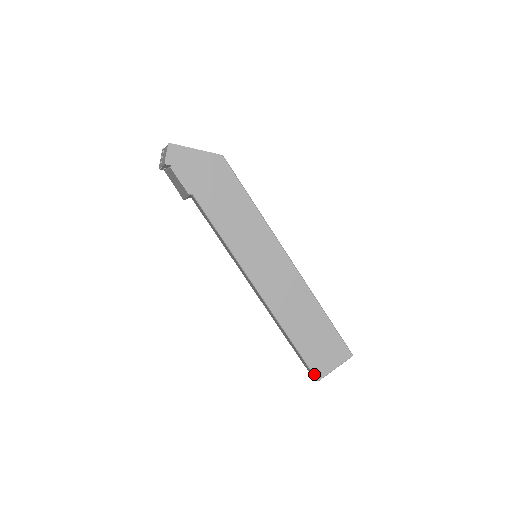
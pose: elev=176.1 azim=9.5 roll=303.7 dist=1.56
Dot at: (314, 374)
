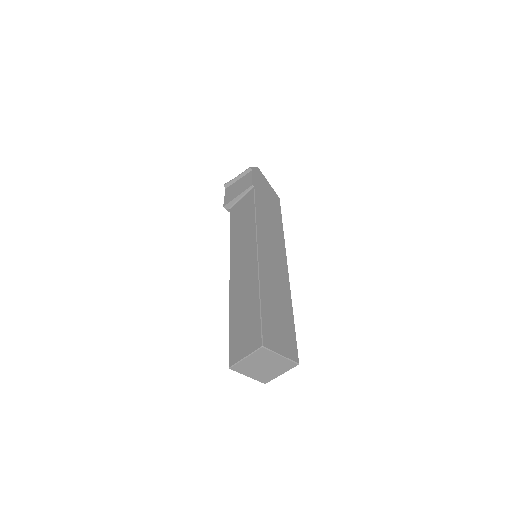
Dot at: (263, 337)
